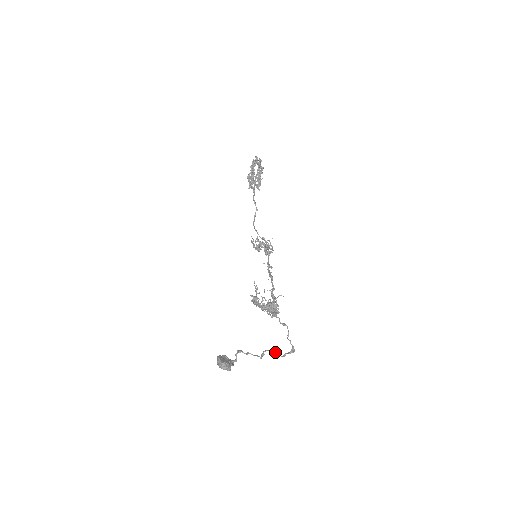
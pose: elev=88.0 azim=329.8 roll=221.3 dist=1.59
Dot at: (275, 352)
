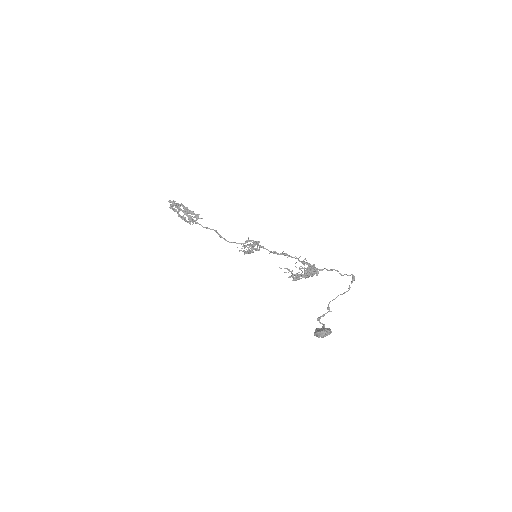
Dot at: occluded
